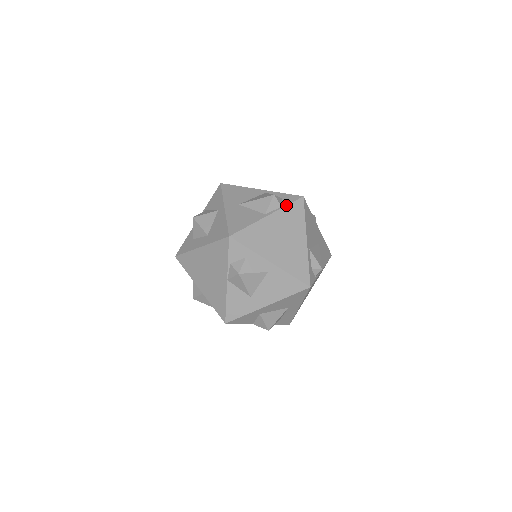
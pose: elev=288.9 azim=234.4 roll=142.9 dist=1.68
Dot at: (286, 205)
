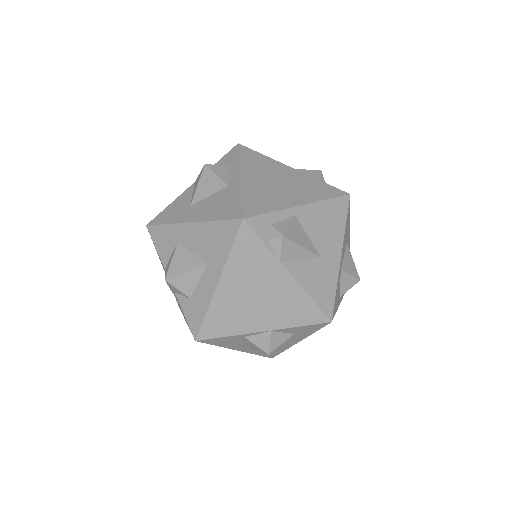
Dot at: (322, 181)
